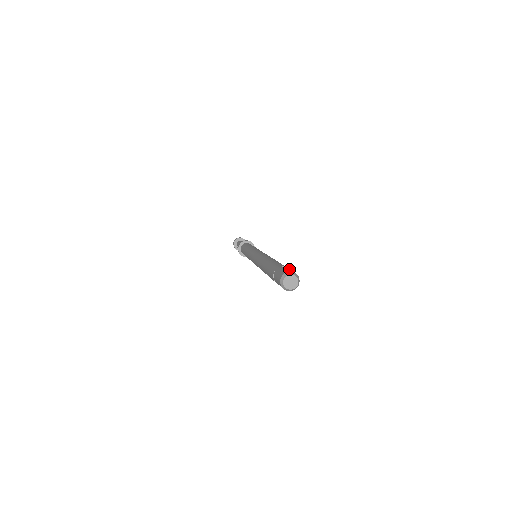
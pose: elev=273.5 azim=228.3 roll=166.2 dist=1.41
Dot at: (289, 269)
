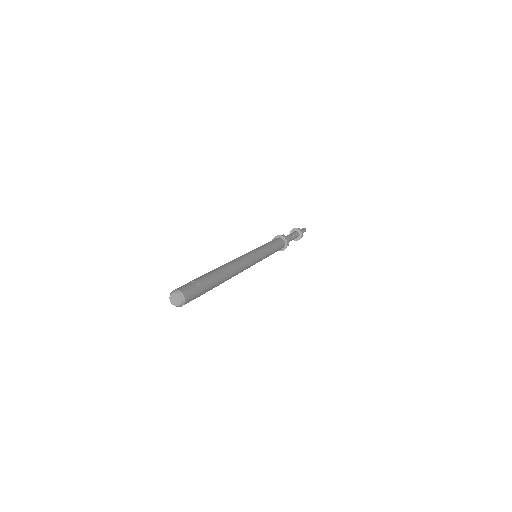
Dot at: (190, 287)
